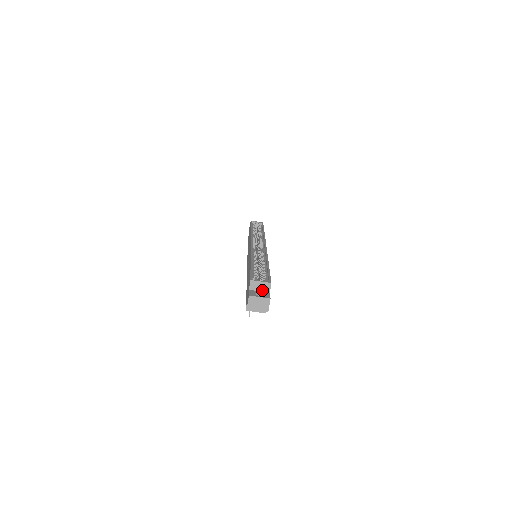
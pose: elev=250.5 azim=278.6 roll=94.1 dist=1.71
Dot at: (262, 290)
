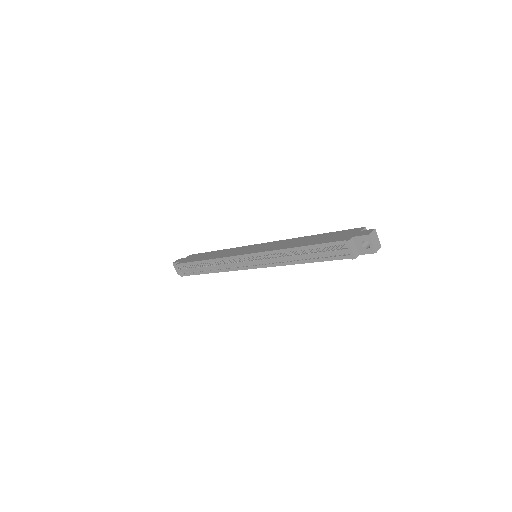
Dot at: occluded
